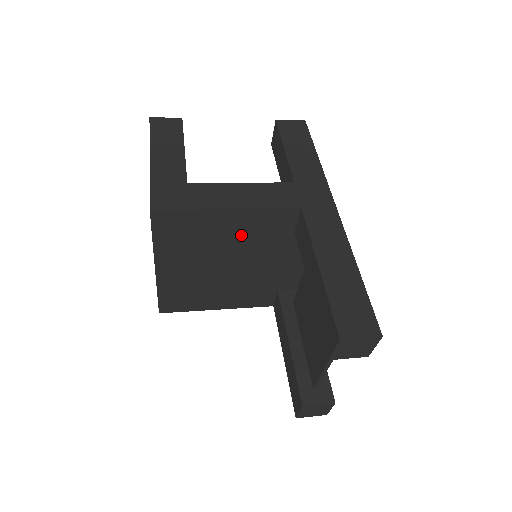
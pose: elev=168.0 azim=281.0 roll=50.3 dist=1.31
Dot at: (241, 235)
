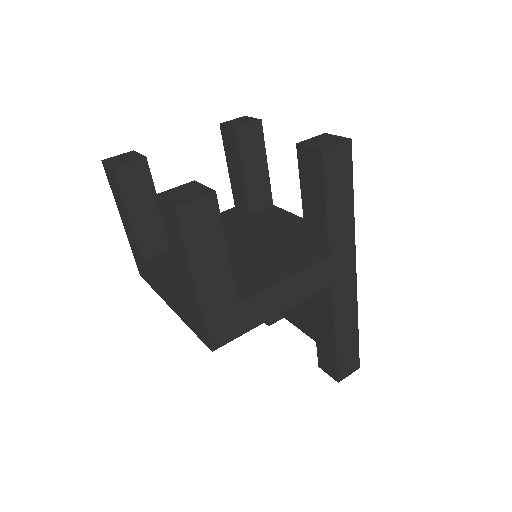
Dot at: occluded
